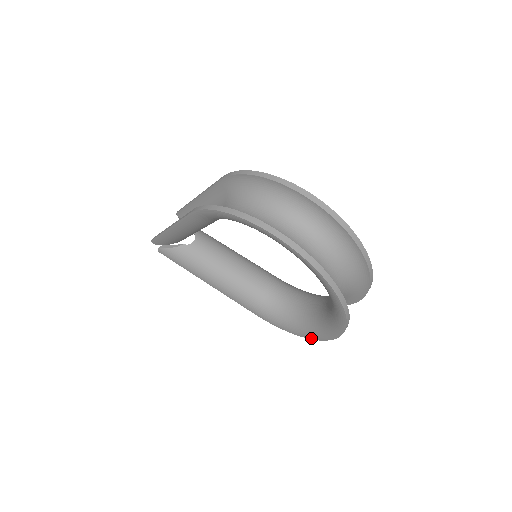
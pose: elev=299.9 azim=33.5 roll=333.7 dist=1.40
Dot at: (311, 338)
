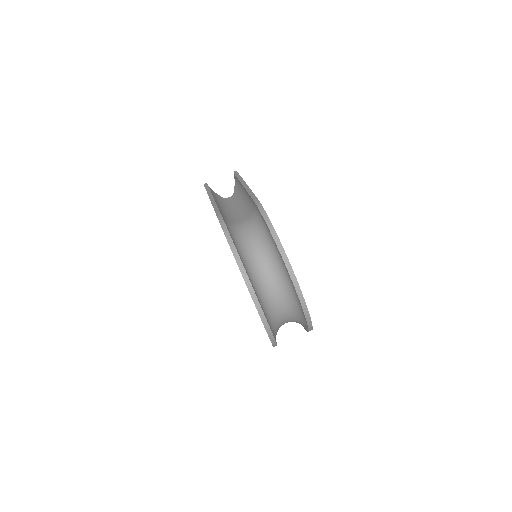
Dot at: occluded
